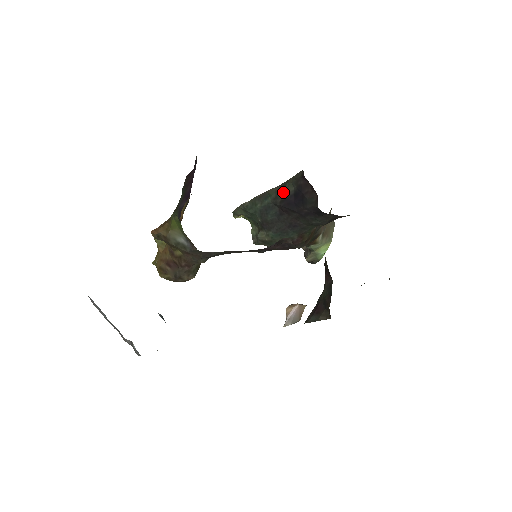
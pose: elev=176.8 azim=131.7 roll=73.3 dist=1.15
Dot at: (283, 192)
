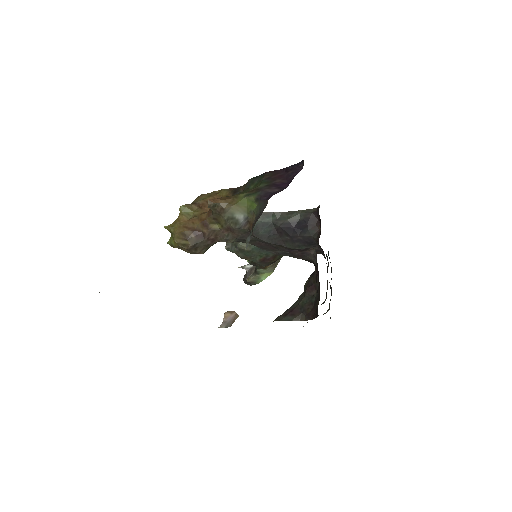
Dot at: (289, 218)
